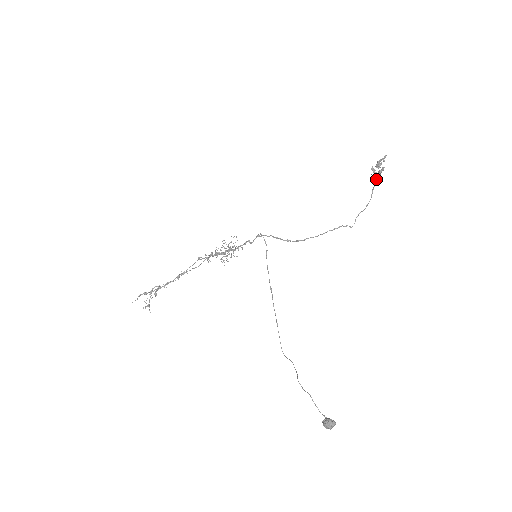
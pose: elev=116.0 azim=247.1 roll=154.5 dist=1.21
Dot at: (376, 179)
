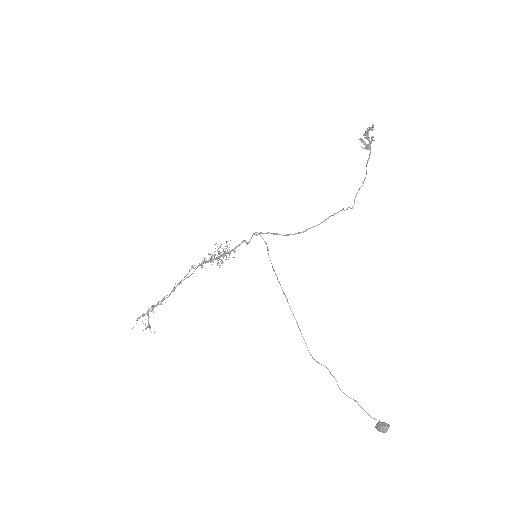
Dot at: occluded
